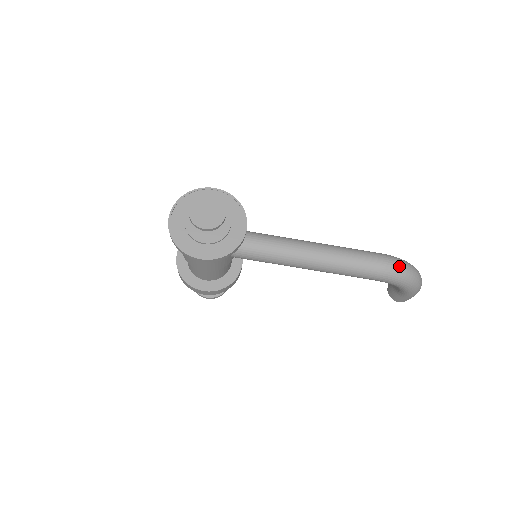
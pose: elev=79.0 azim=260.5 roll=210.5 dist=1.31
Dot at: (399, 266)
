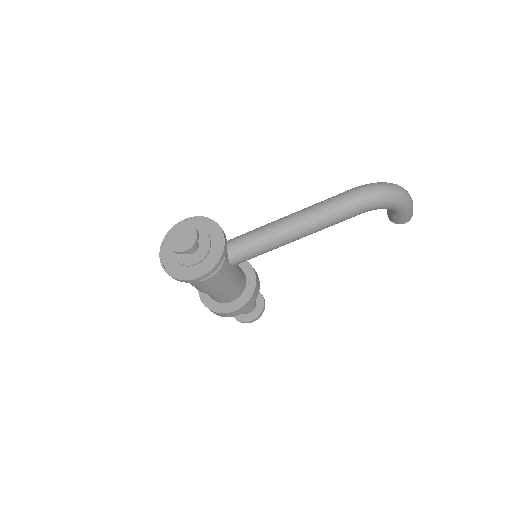
Dot at: (372, 189)
